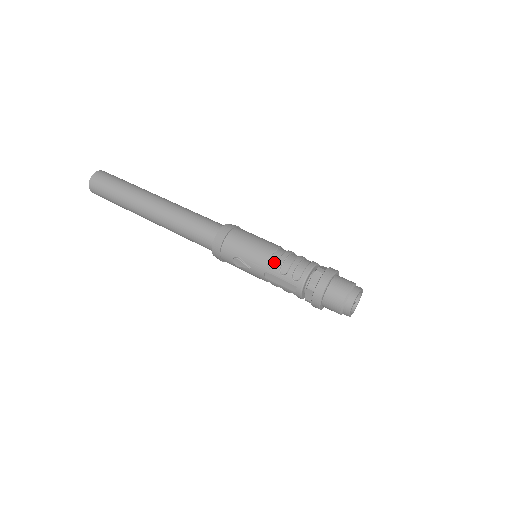
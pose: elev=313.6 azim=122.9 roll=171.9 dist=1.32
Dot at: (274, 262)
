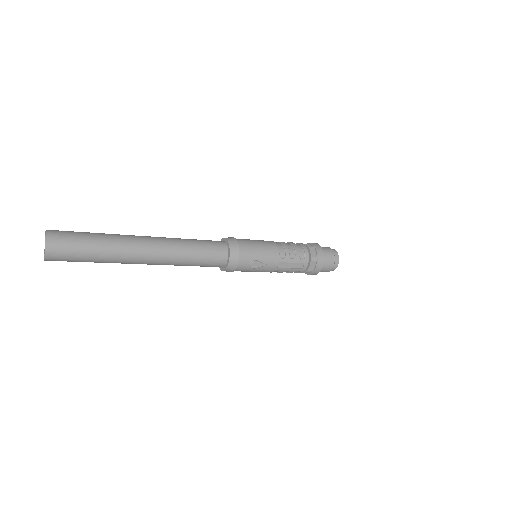
Dot at: (283, 252)
